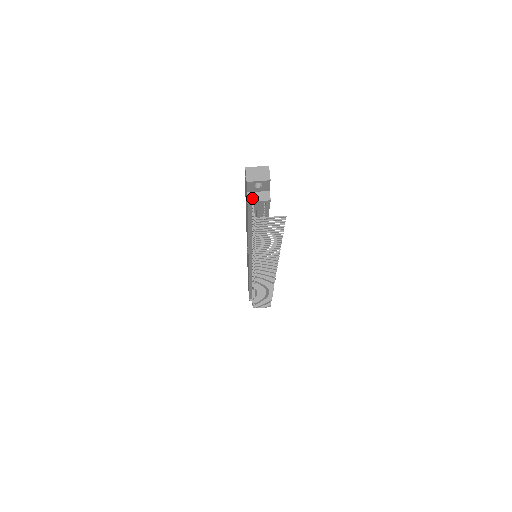
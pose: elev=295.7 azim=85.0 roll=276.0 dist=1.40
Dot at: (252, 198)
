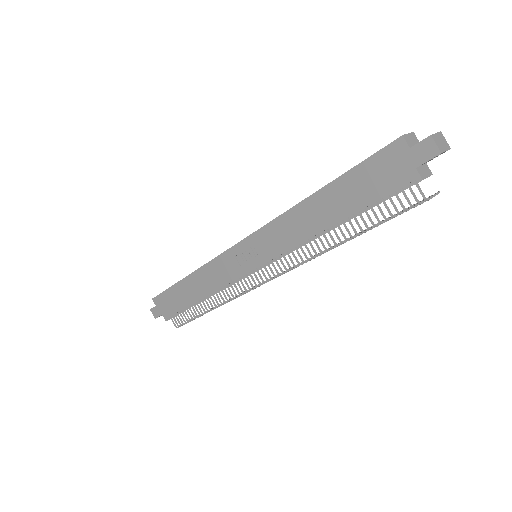
Dot at: (423, 174)
